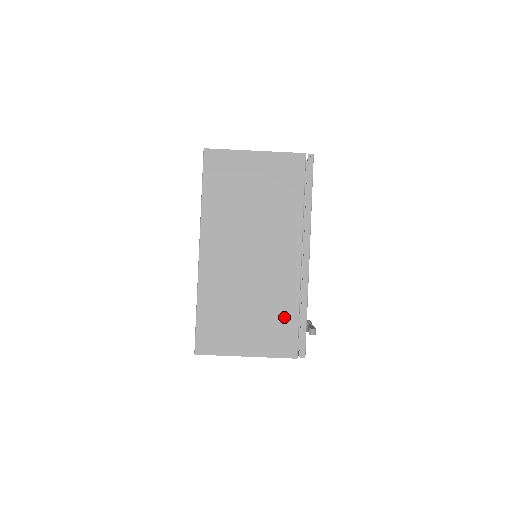
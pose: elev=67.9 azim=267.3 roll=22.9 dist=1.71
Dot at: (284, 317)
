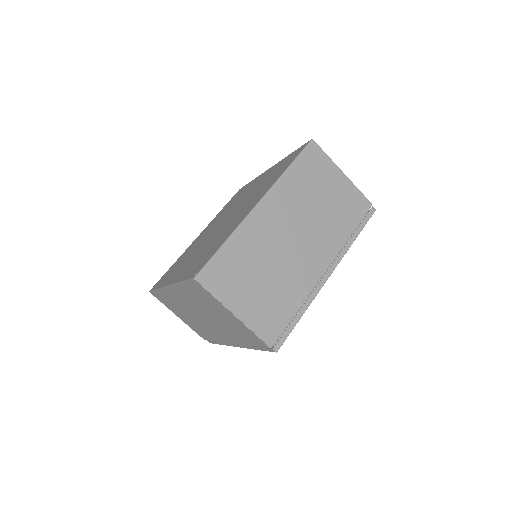
Dot at: (284, 306)
